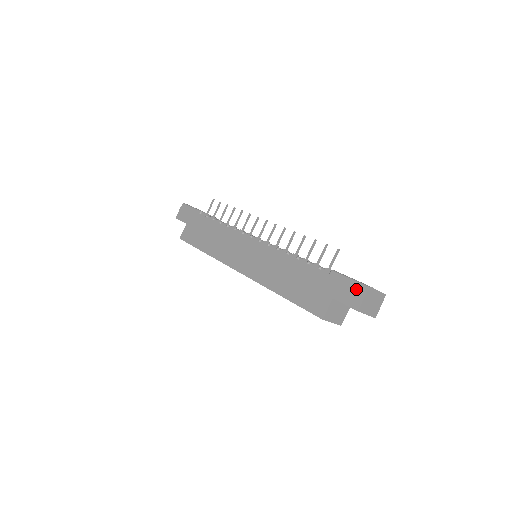
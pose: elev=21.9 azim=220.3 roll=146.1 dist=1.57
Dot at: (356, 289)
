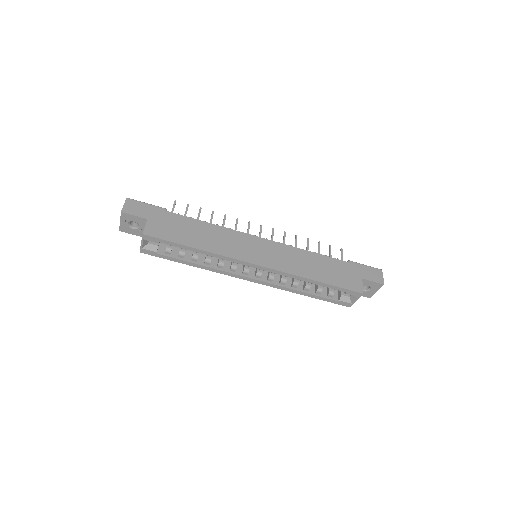
Dot at: (375, 271)
